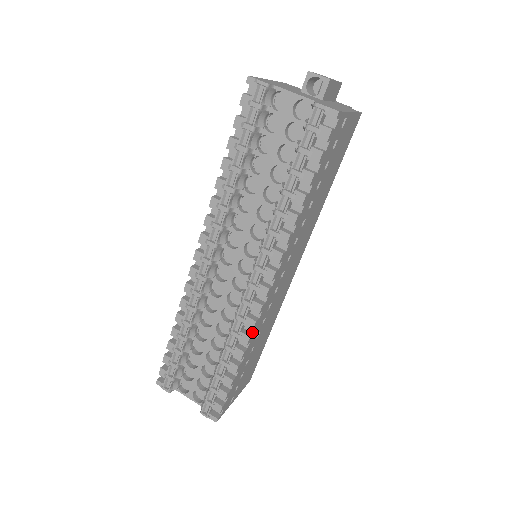
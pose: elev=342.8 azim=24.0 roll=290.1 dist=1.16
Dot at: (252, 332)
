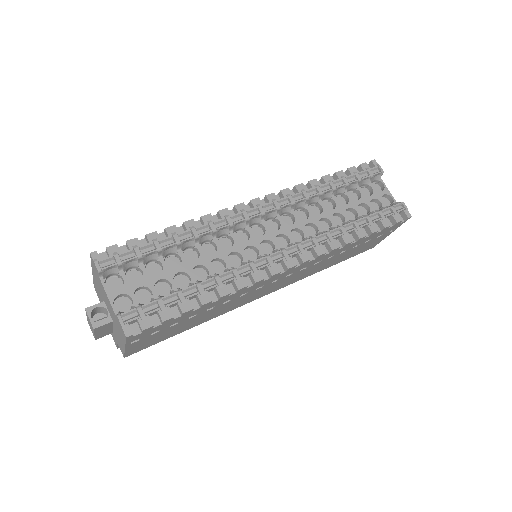
Dot at: occluded
